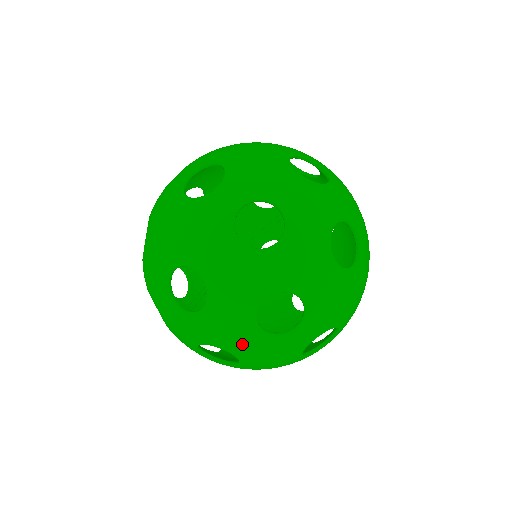
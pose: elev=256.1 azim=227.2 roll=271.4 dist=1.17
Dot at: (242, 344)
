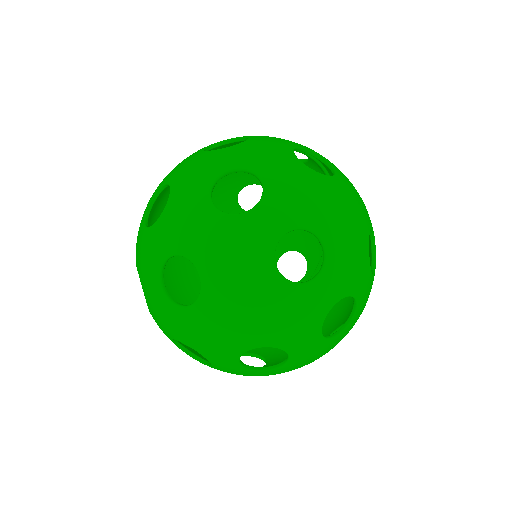
Dot at: (197, 234)
